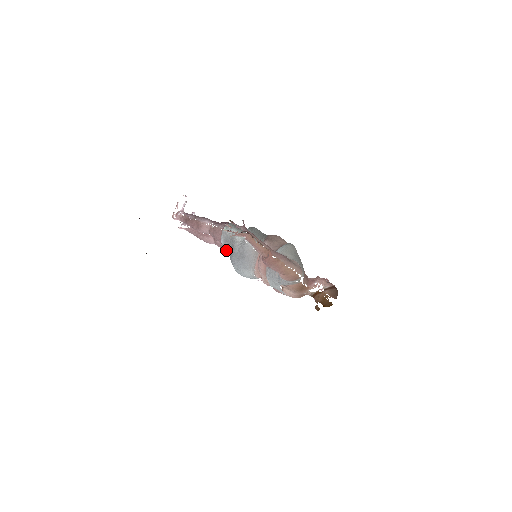
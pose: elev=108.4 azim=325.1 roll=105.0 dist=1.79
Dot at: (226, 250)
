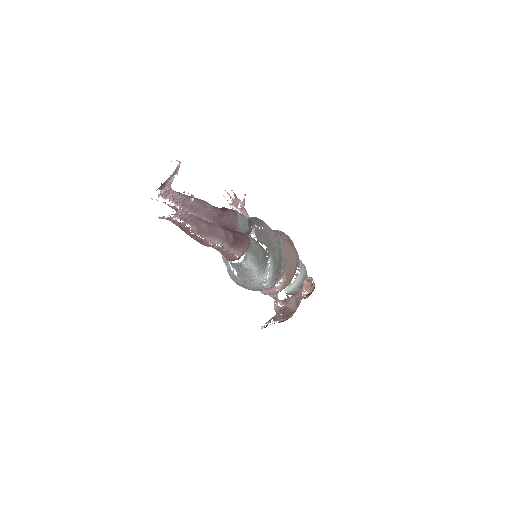
Dot at: occluded
